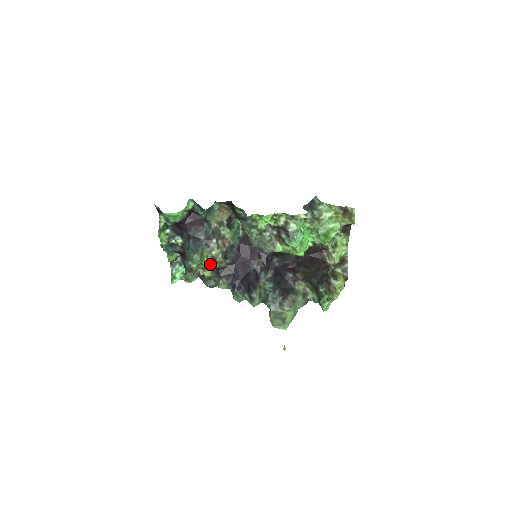
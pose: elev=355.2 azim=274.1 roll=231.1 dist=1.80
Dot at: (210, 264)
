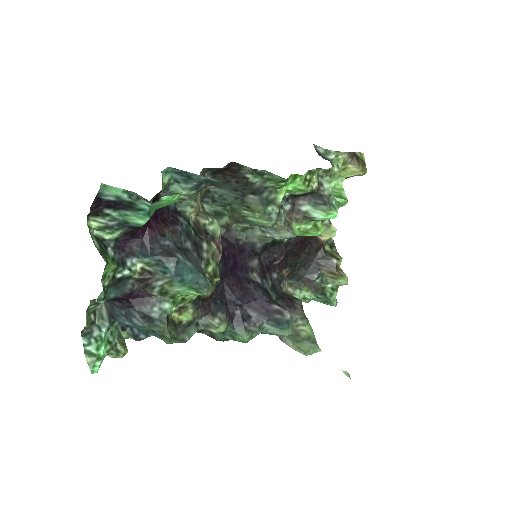
Dot at: occluded
